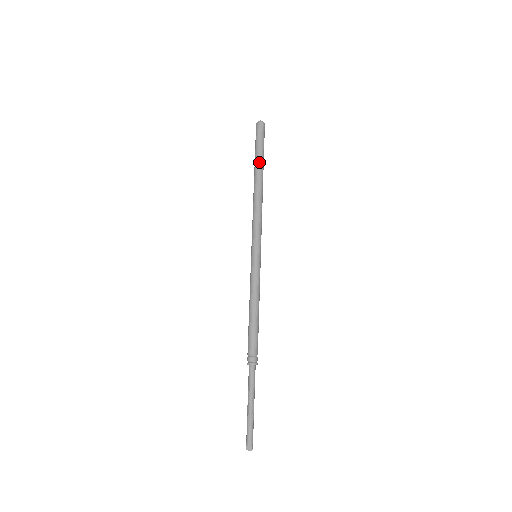
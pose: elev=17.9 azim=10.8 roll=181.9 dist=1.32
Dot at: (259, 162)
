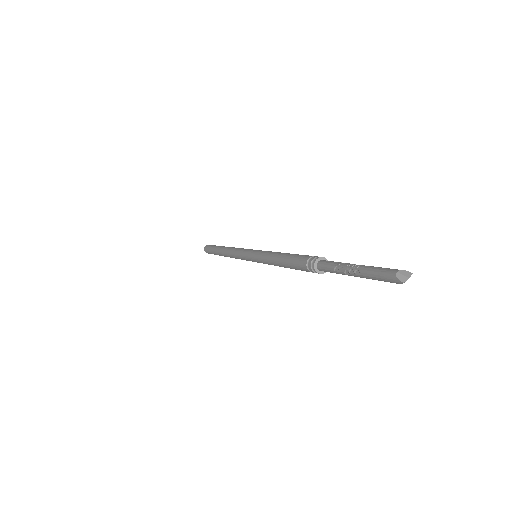
Dot at: (218, 247)
